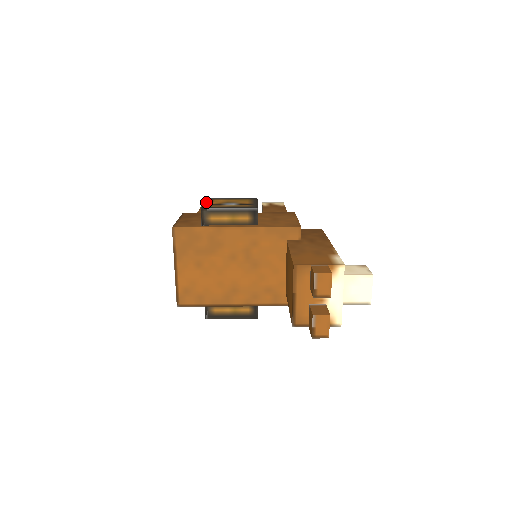
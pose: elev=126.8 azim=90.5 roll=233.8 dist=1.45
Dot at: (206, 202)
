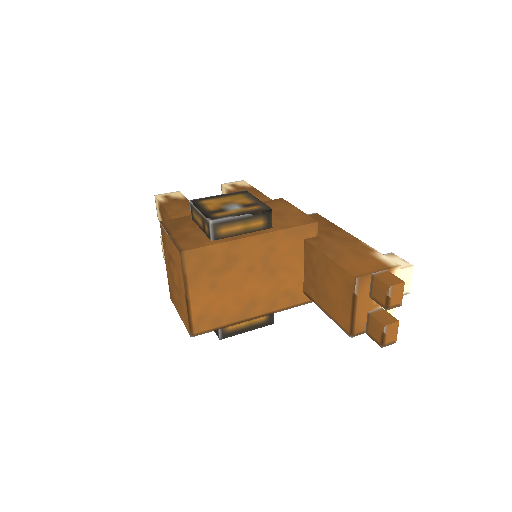
Dot at: (200, 208)
